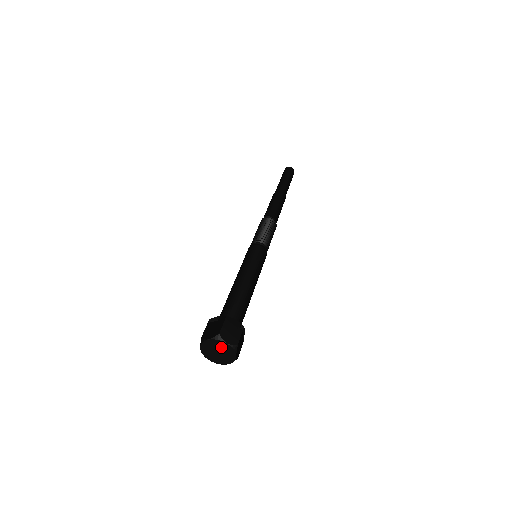
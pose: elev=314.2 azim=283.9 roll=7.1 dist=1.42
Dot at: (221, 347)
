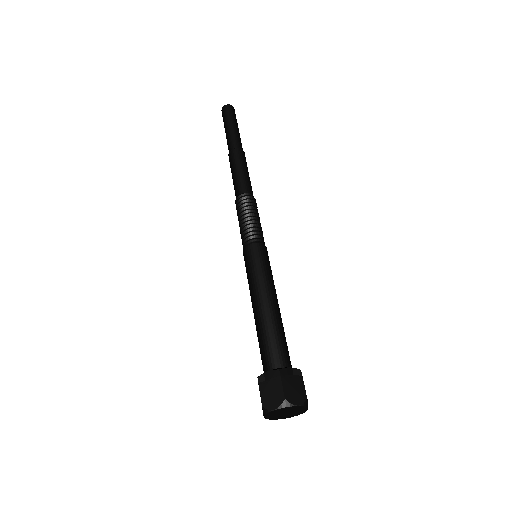
Dot at: (290, 409)
